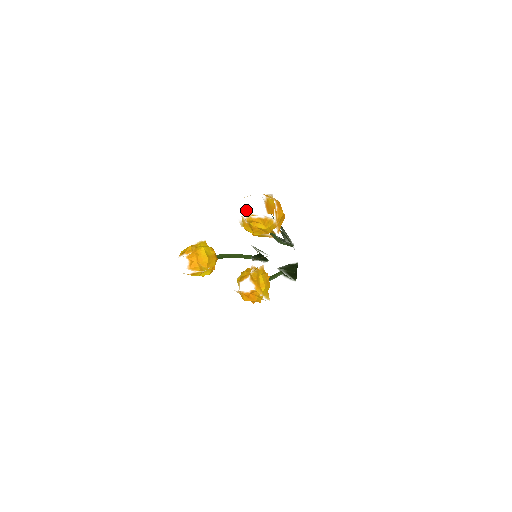
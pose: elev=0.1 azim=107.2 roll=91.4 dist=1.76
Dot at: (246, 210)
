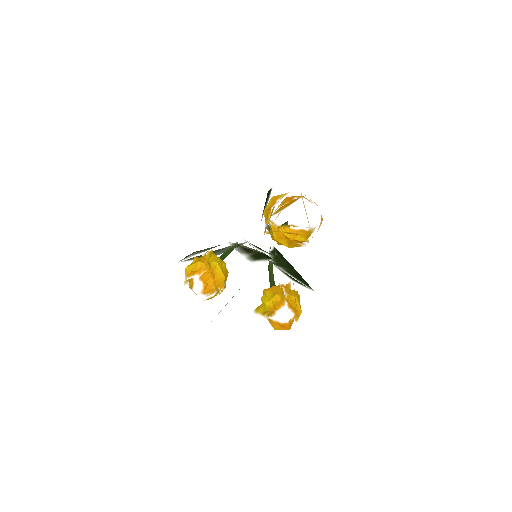
Dot at: (285, 220)
